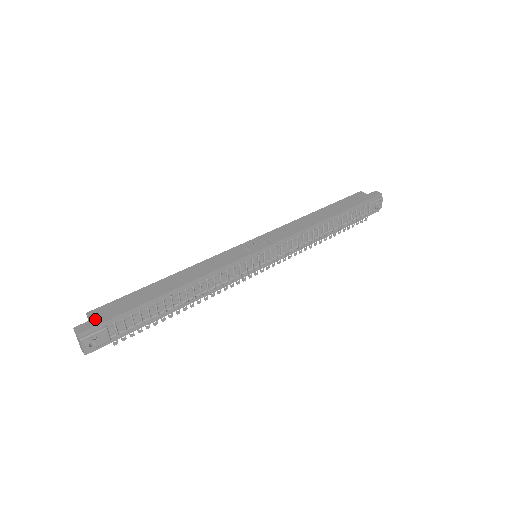
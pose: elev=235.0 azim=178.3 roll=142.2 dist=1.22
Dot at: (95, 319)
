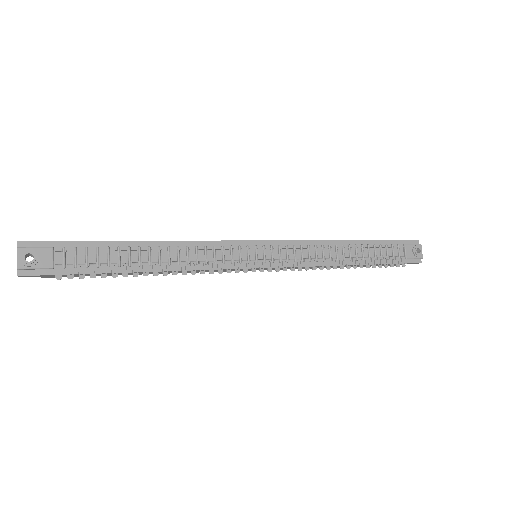
Dot at: (45, 242)
